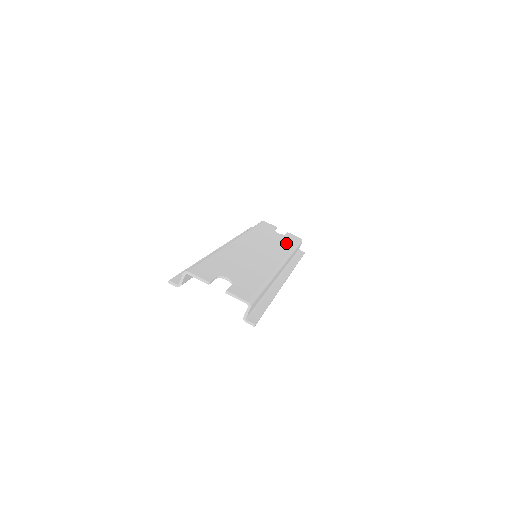
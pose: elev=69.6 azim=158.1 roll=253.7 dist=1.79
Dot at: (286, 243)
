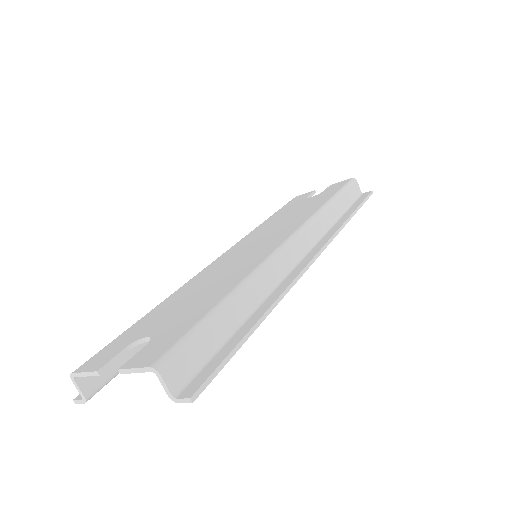
Dot at: (317, 202)
